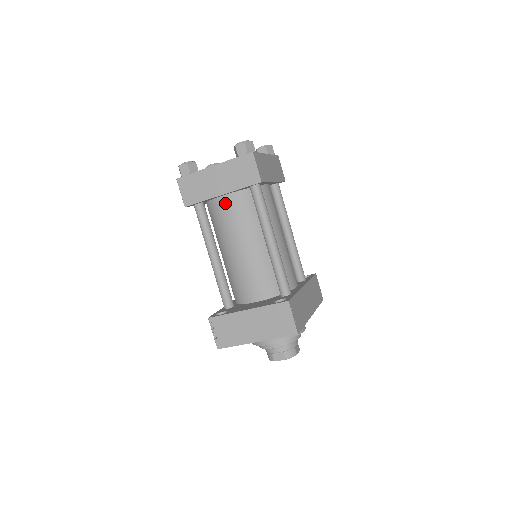
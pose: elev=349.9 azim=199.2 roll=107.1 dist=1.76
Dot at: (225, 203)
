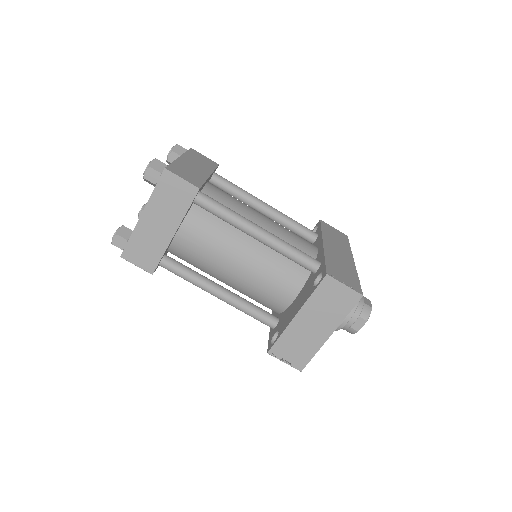
Dot at: (185, 238)
